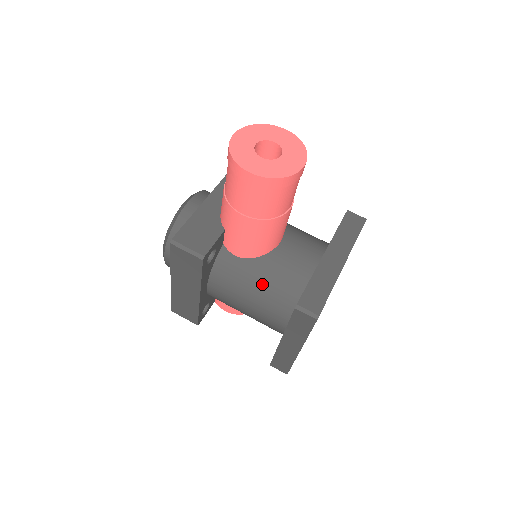
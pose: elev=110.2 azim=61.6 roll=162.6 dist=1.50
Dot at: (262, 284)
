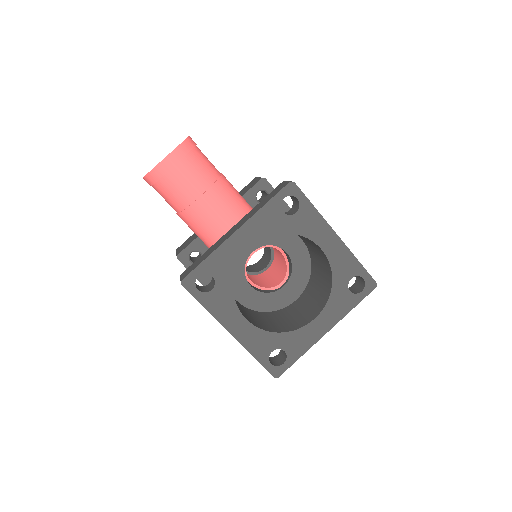
Dot at: occluded
